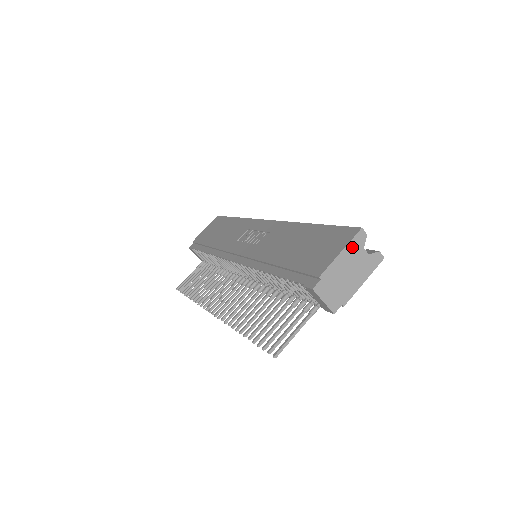
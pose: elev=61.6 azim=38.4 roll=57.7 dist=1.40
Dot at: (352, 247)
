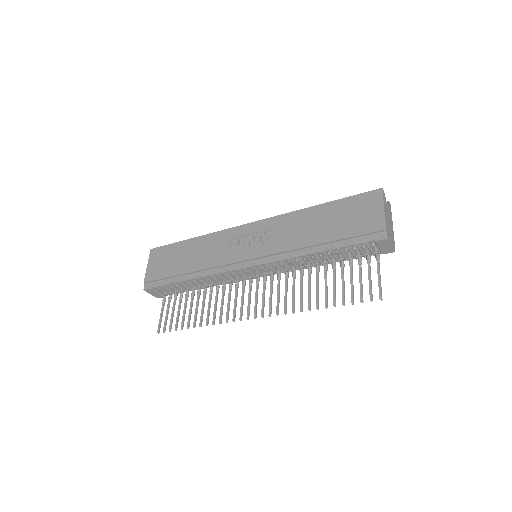
Dot at: (384, 203)
